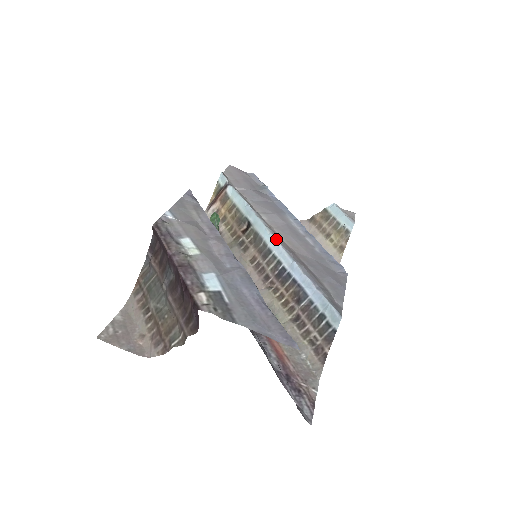
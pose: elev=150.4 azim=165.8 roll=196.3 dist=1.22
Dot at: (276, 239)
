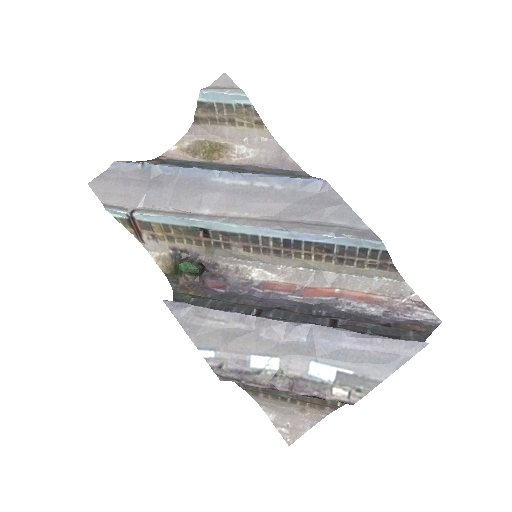
Dot at: (249, 226)
